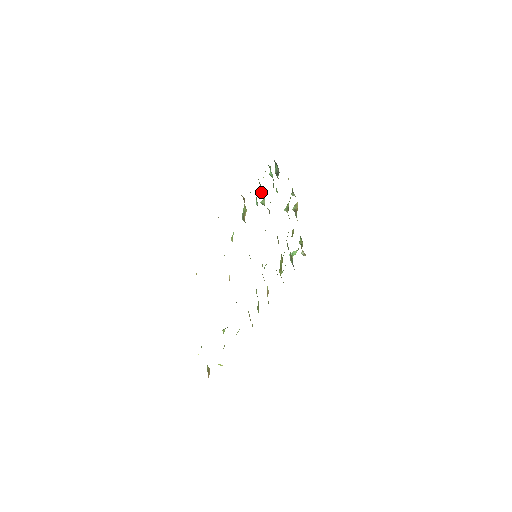
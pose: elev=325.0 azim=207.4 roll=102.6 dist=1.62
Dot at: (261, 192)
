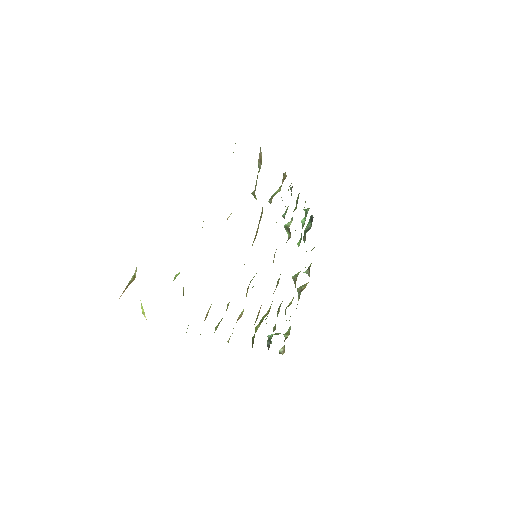
Dot at: (293, 211)
